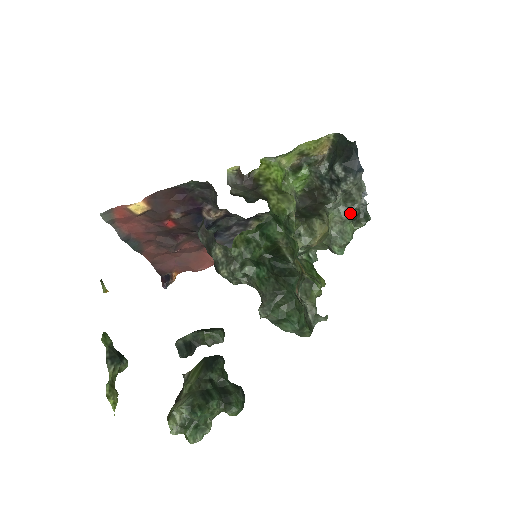
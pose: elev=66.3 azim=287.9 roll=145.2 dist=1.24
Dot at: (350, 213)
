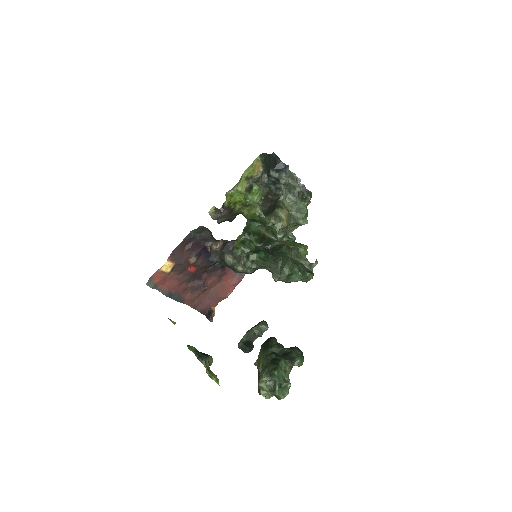
Dot at: (296, 195)
